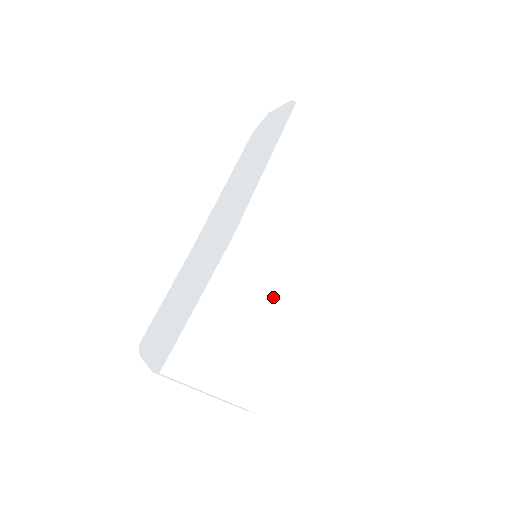
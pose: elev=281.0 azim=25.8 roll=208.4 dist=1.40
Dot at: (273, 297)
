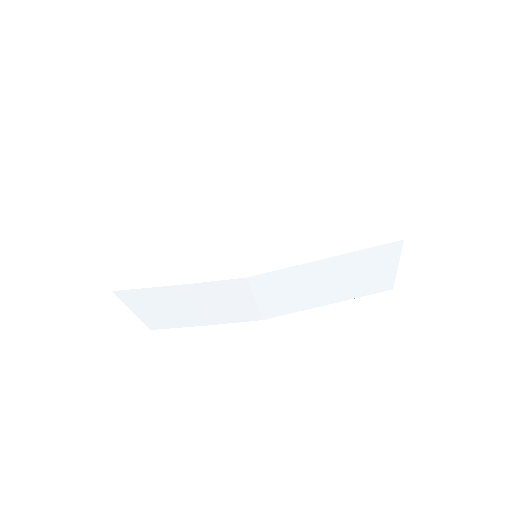
Dot at: (230, 308)
